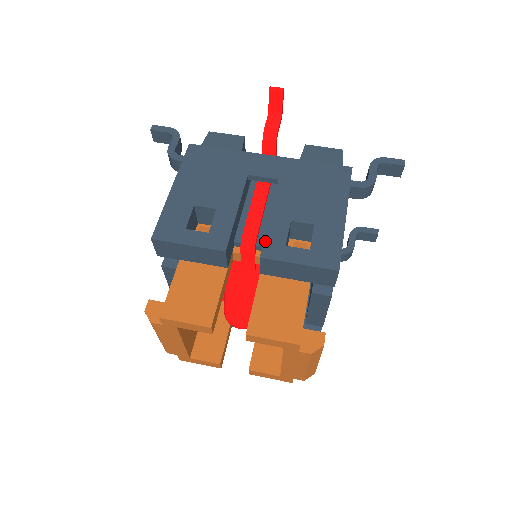
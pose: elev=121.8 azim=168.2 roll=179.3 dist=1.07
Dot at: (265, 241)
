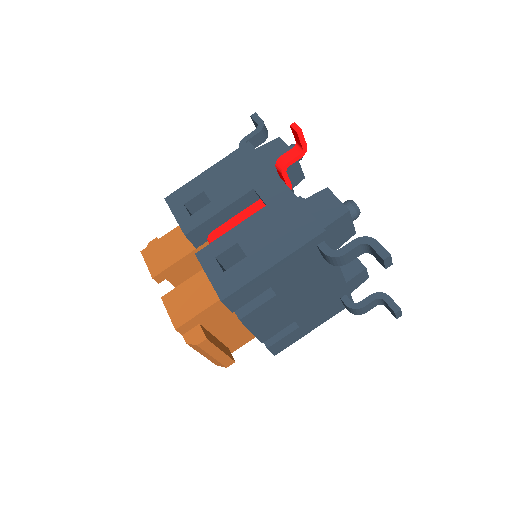
Dot at: (209, 245)
